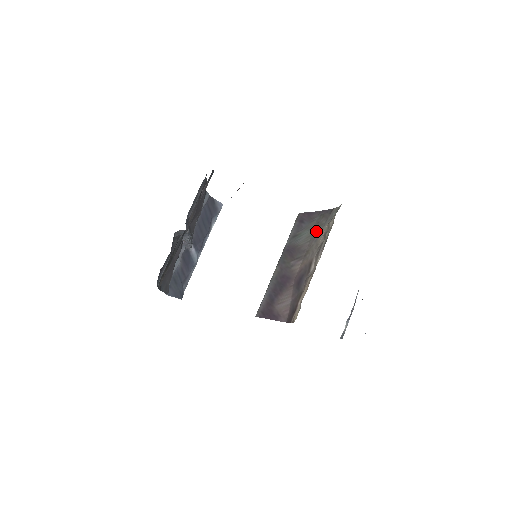
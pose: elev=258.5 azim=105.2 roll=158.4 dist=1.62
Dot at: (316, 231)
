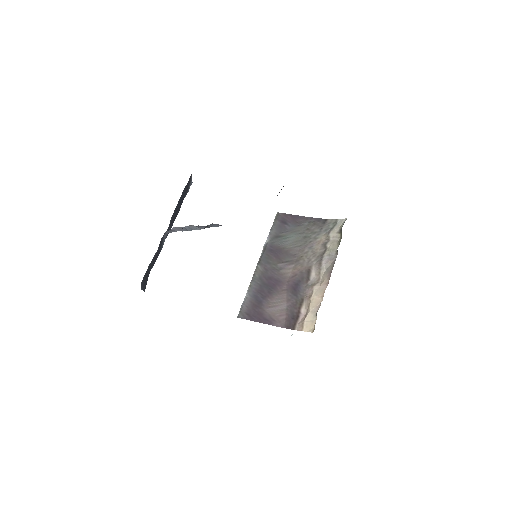
Dot at: (308, 238)
